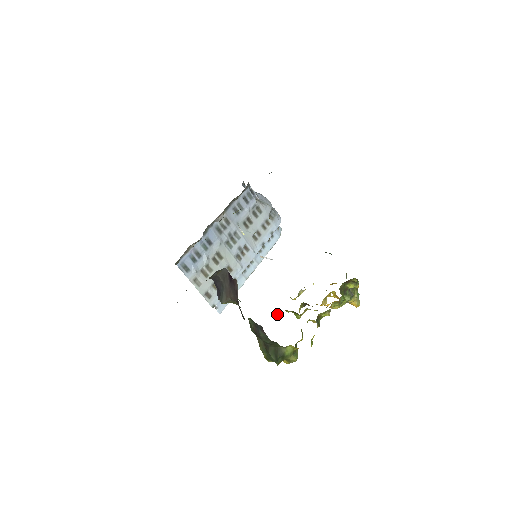
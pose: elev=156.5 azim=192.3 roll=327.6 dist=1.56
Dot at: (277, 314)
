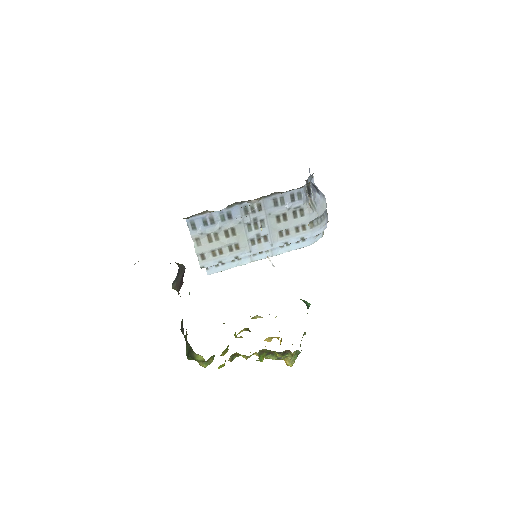
Dot at: occluded
